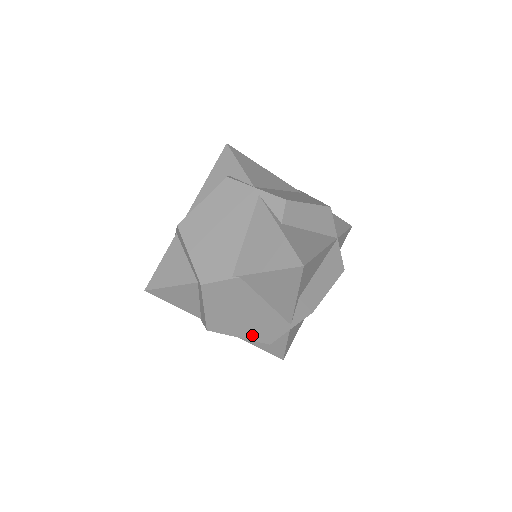
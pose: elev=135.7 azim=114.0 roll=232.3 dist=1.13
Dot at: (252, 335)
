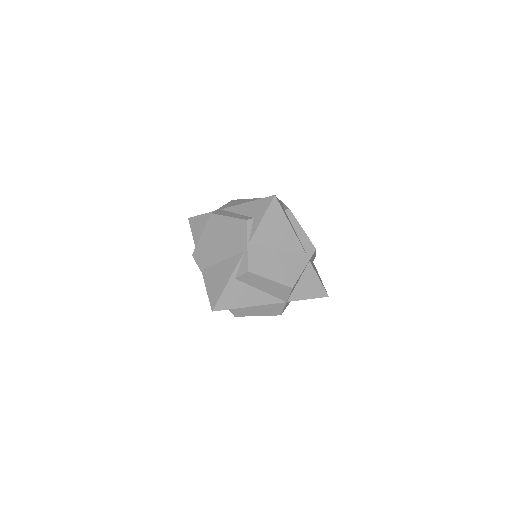
Dot at: occluded
